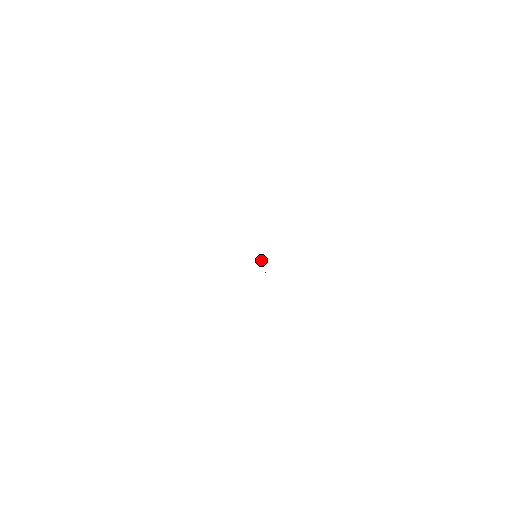
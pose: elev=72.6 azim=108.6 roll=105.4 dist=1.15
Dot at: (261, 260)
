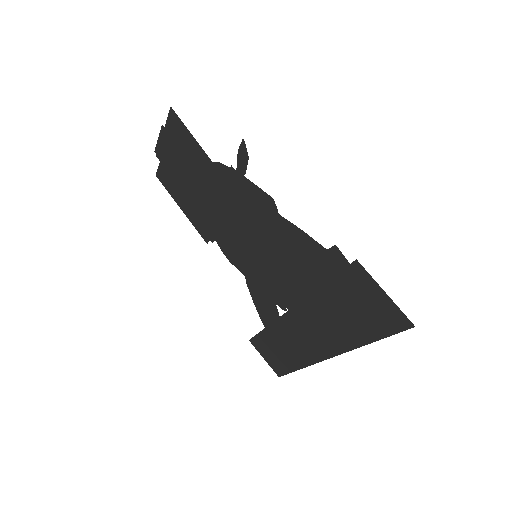
Dot at: (262, 290)
